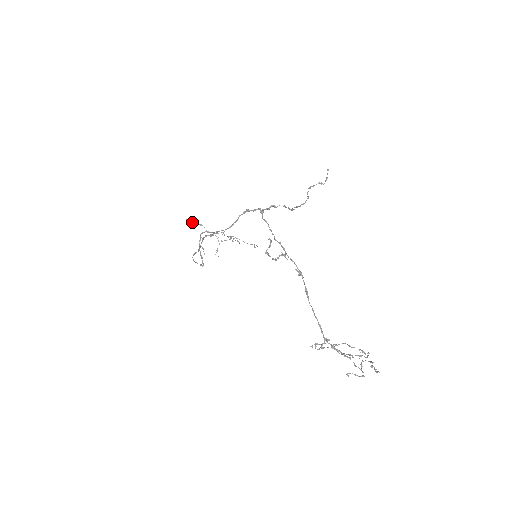
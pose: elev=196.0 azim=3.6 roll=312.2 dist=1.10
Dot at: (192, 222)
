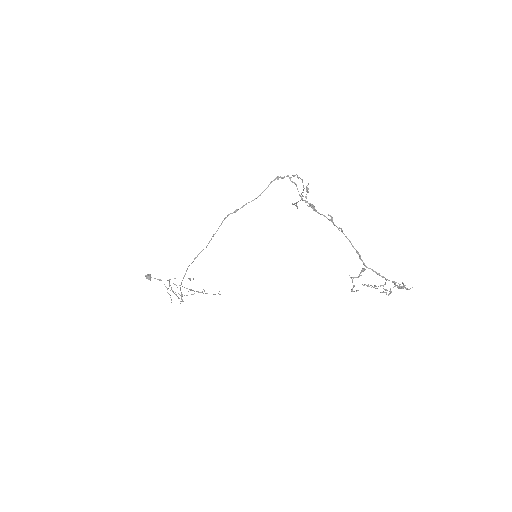
Dot at: (150, 279)
